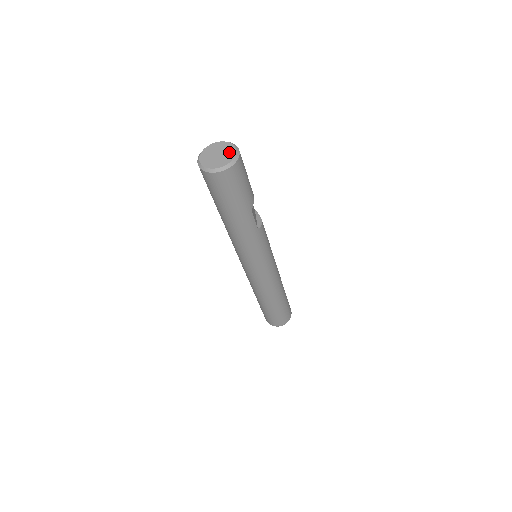
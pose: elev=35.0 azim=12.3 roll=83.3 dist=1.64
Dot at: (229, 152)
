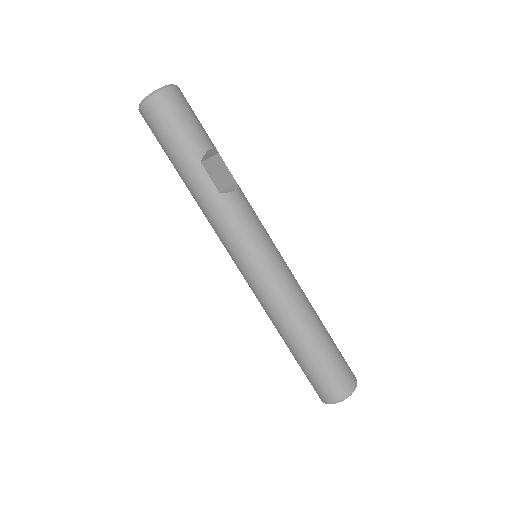
Dot at: occluded
